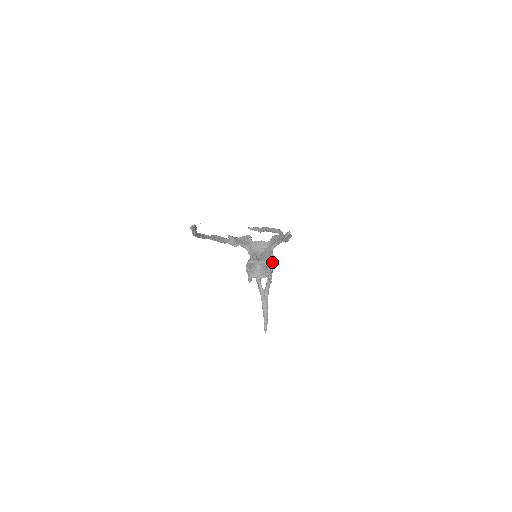
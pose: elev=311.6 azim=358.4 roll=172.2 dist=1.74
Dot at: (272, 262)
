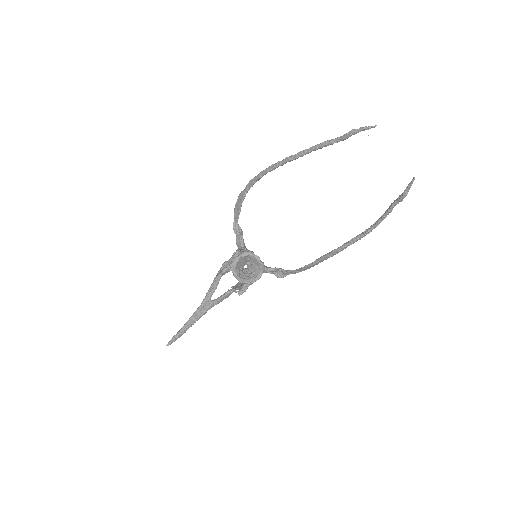
Dot at: occluded
